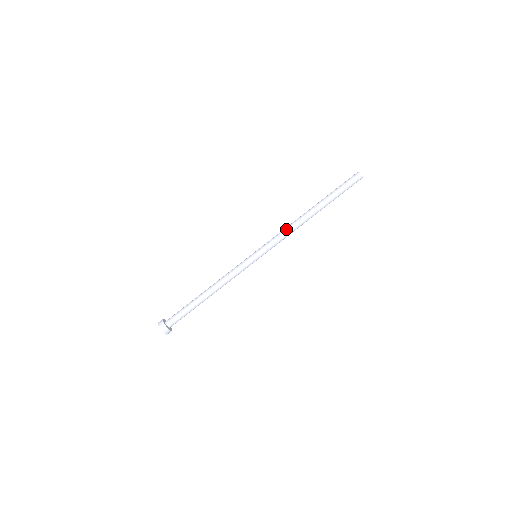
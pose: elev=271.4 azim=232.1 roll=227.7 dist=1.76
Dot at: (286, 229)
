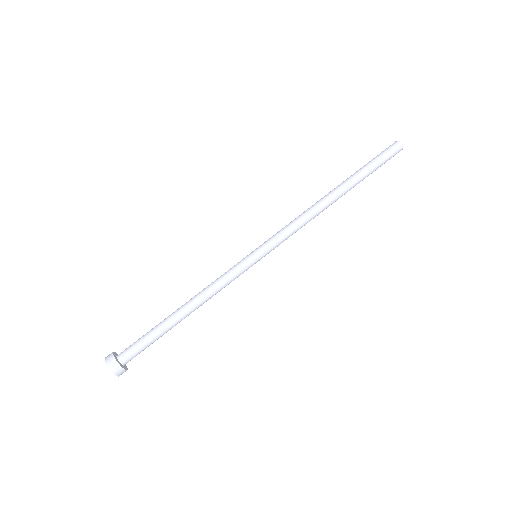
Dot at: (297, 217)
